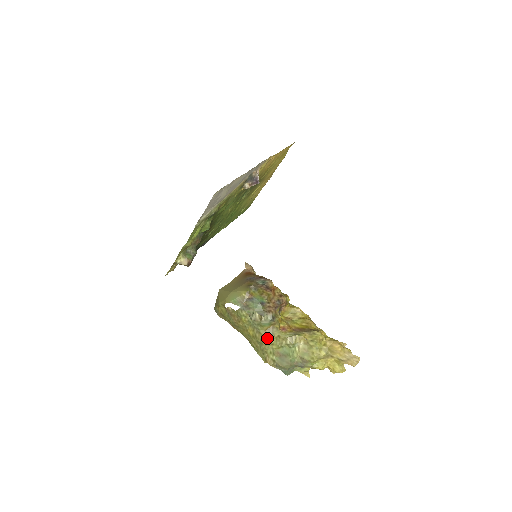
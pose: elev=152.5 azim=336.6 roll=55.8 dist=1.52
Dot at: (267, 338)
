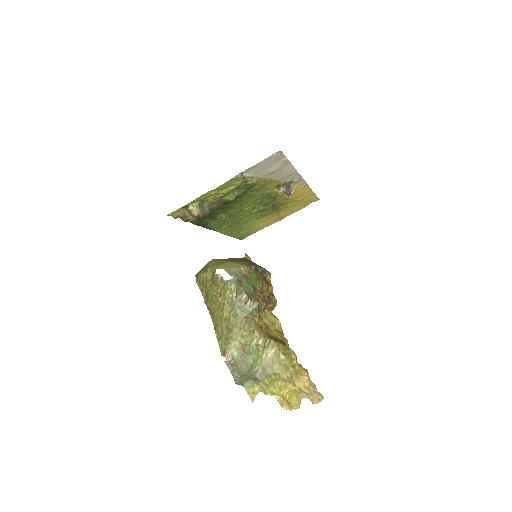
Dot at: (241, 326)
